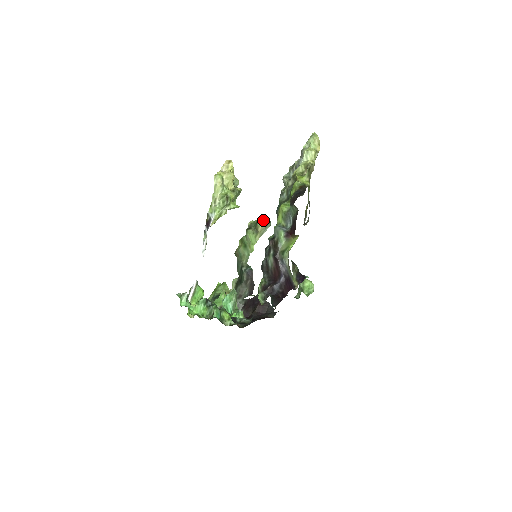
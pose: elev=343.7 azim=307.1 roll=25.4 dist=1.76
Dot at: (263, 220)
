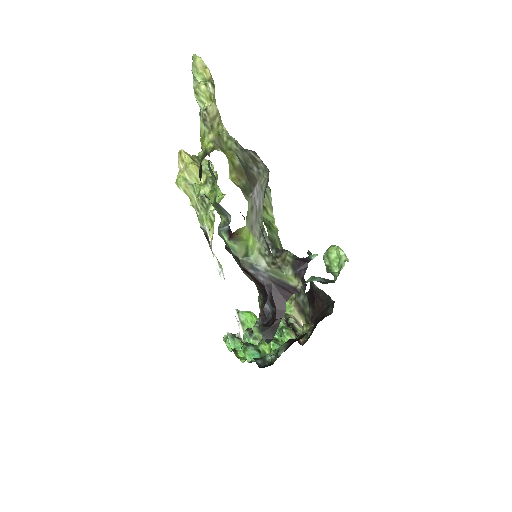
Dot at: occluded
